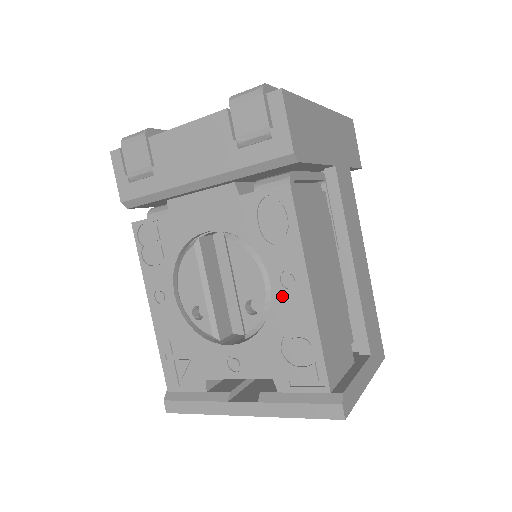
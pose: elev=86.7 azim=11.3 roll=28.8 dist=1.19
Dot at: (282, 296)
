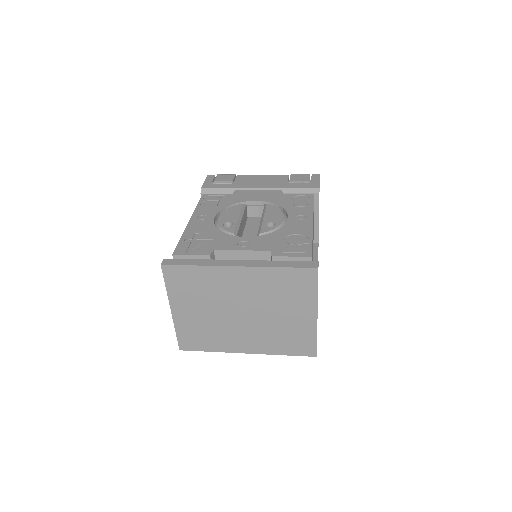
Dot at: (294, 222)
